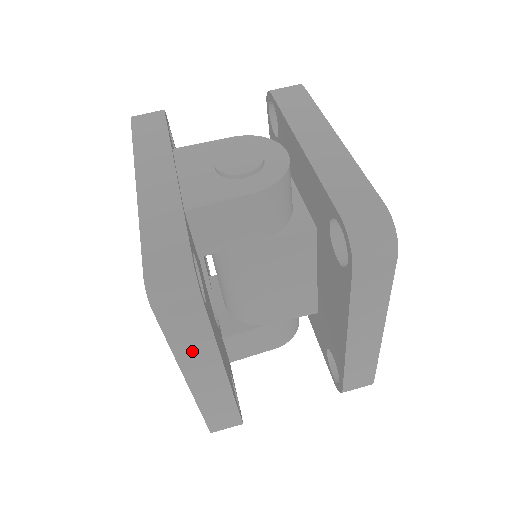
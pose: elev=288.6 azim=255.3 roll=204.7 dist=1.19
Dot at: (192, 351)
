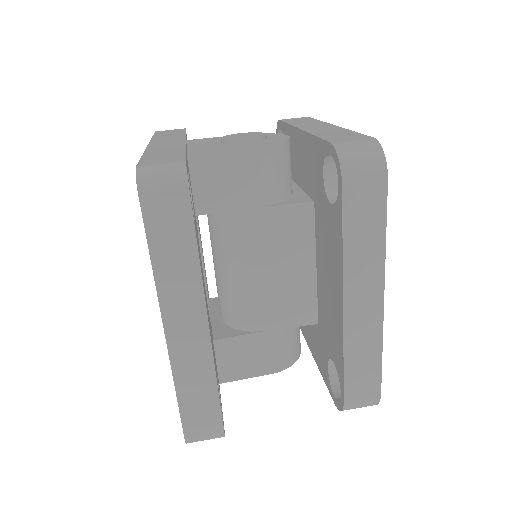
Dot at: (174, 274)
